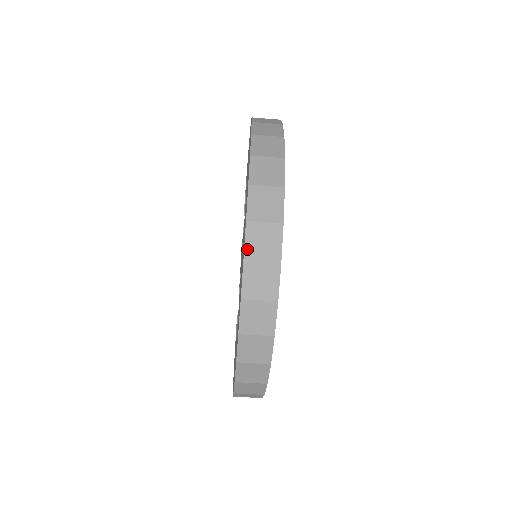
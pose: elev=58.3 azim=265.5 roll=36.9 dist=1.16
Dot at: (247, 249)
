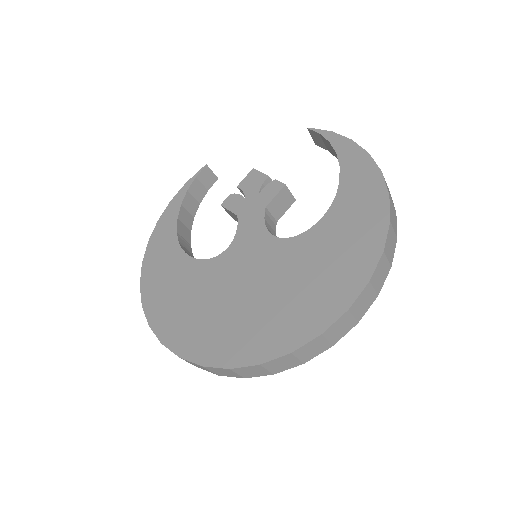
Dot at: (239, 369)
